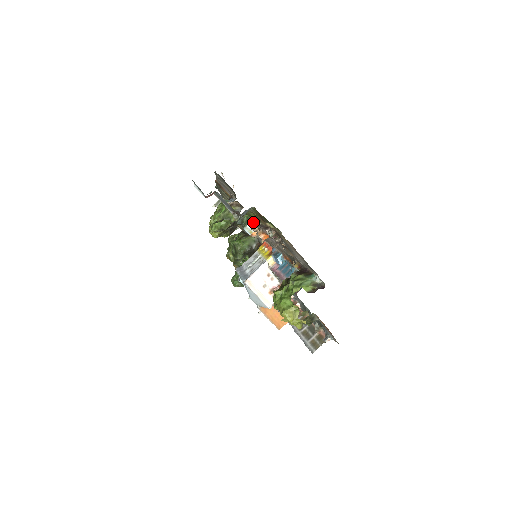
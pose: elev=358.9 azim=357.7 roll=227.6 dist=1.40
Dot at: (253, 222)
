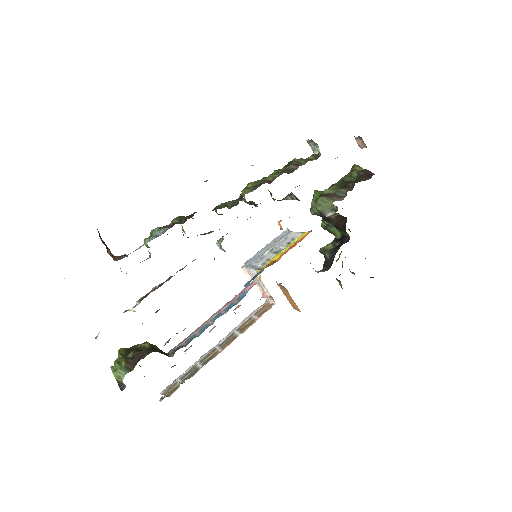
Dot at: occluded
